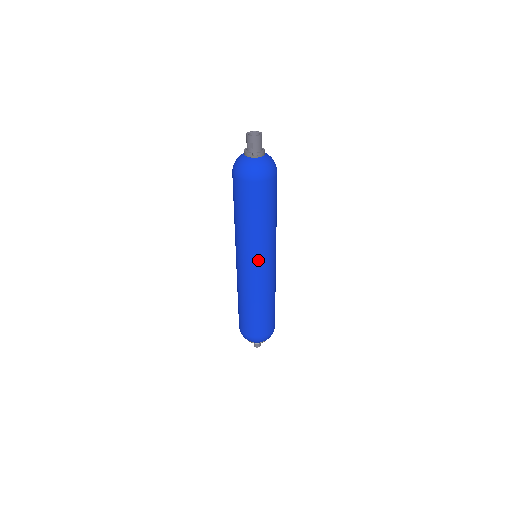
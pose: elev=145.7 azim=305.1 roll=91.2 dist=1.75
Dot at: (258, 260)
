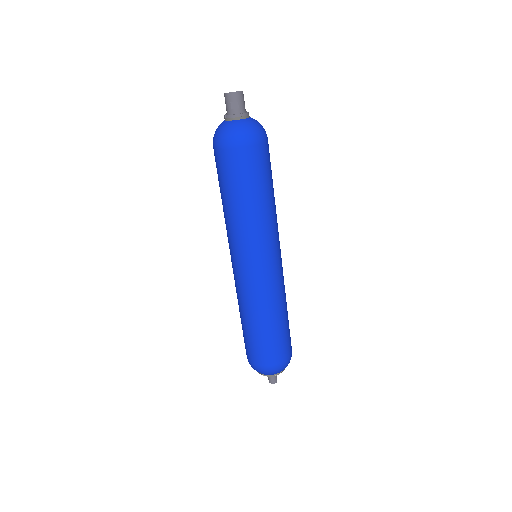
Dot at: (271, 251)
